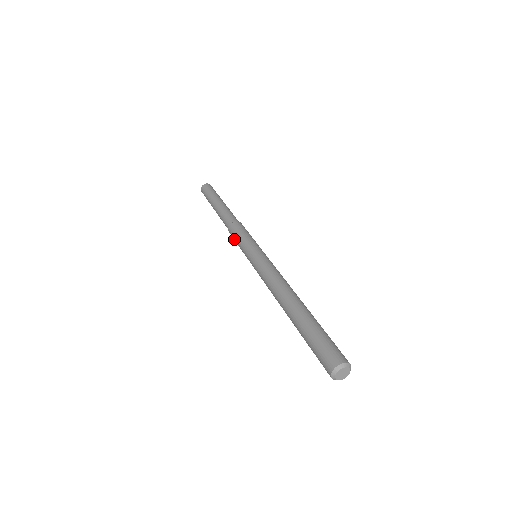
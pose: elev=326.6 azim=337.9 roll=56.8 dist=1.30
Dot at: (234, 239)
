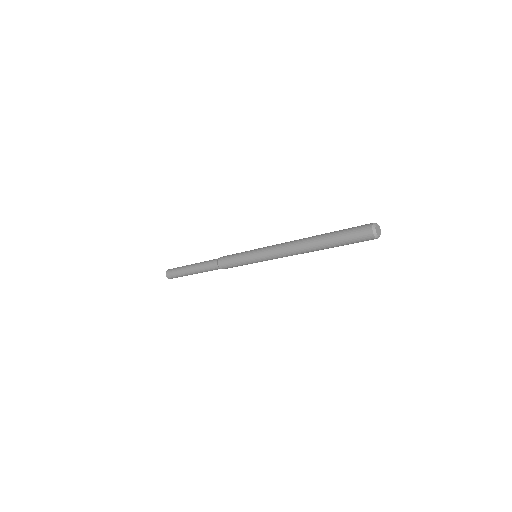
Dot at: (228, 259)
